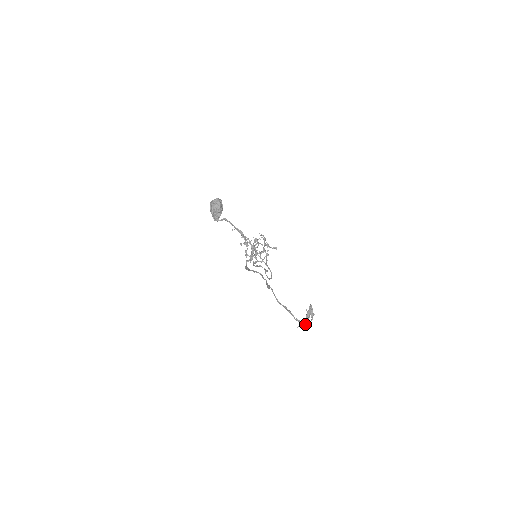
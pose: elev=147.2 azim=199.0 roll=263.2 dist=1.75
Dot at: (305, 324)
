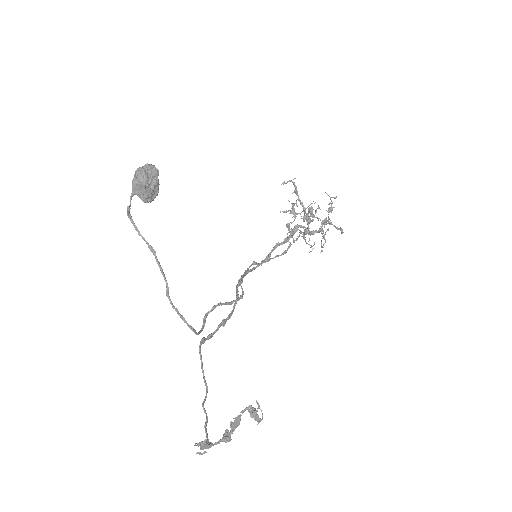
Dot at: occluded
